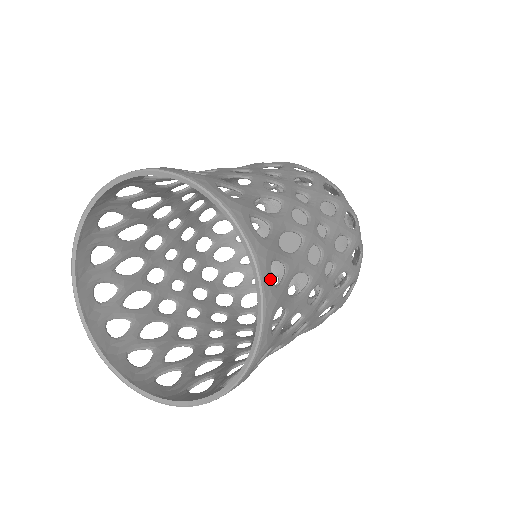
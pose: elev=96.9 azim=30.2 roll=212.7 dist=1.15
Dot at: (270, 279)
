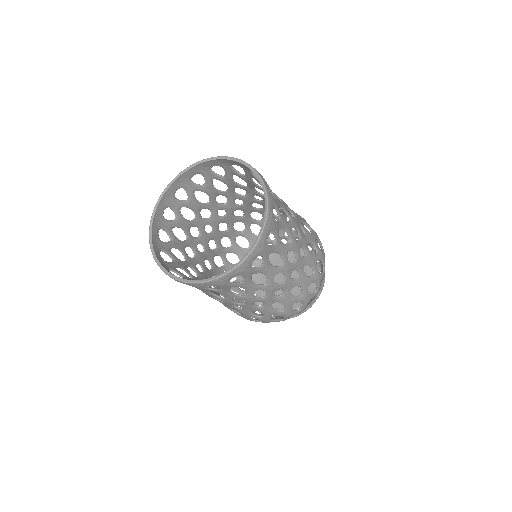
Dot at: (252, 260)
